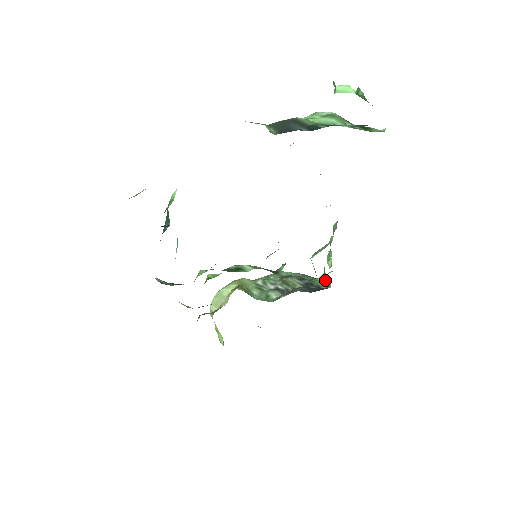
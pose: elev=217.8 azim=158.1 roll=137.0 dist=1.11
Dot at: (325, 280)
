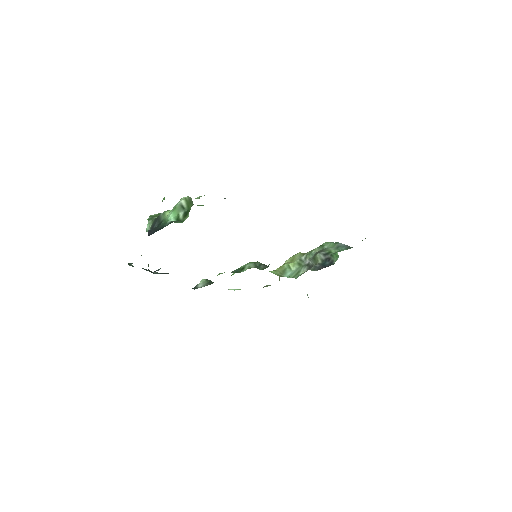
Dot at: (338, 255)
